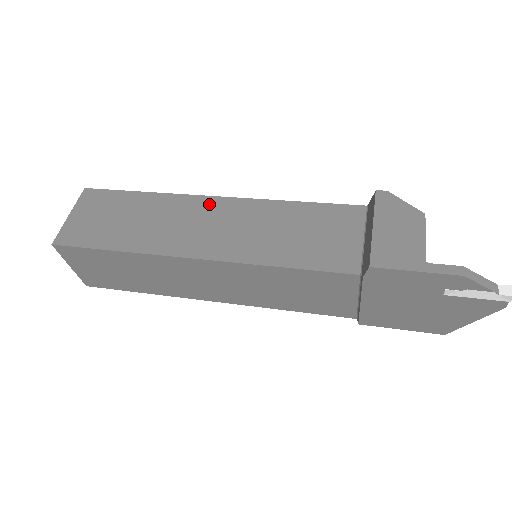
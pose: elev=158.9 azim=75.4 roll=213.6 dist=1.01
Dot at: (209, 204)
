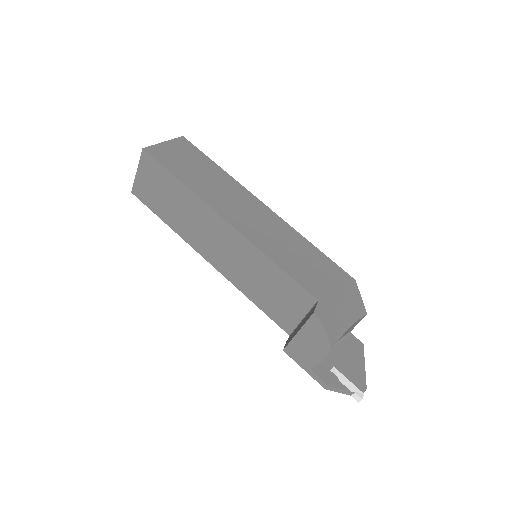
Dot at: (220, 225)
